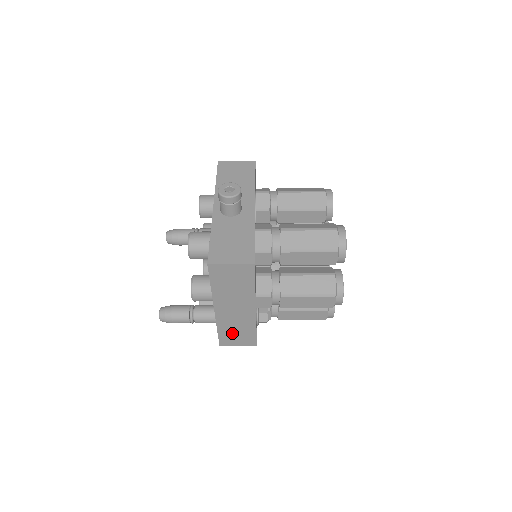
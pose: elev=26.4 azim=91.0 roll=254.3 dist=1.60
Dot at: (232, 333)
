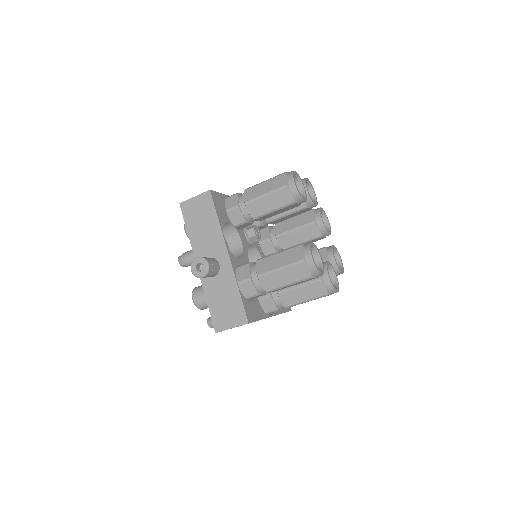
Dot at: occluded
